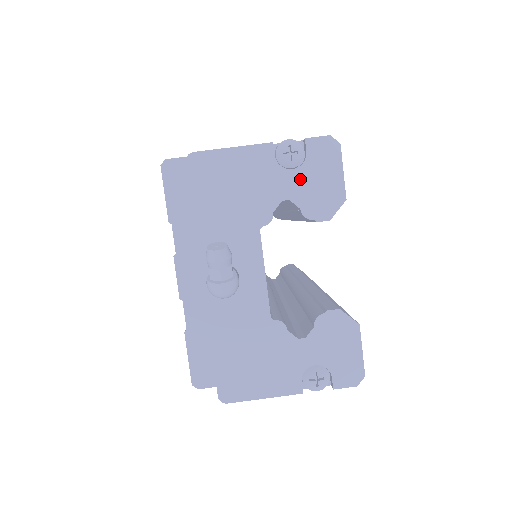
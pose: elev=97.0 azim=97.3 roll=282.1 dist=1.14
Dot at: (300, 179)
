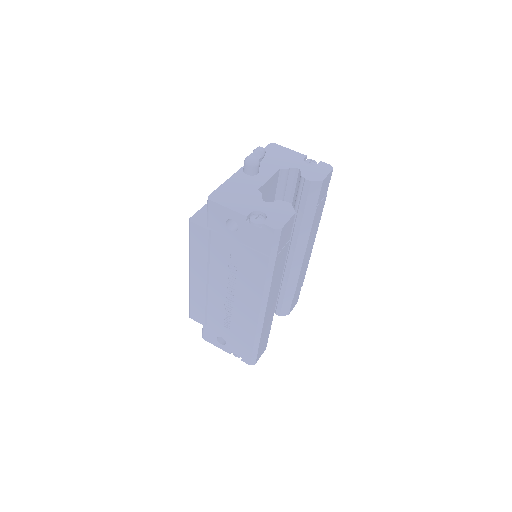
Dot at: (309, 167)
